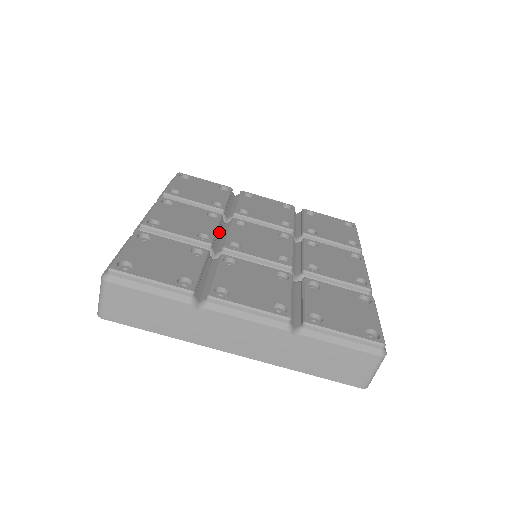
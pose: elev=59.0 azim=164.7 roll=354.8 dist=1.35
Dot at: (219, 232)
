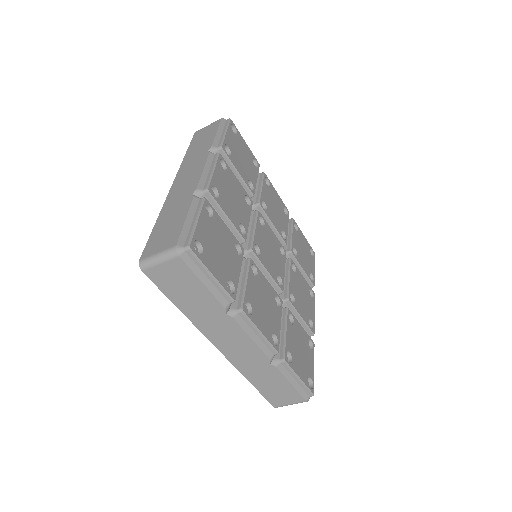
Dot at: occluded
